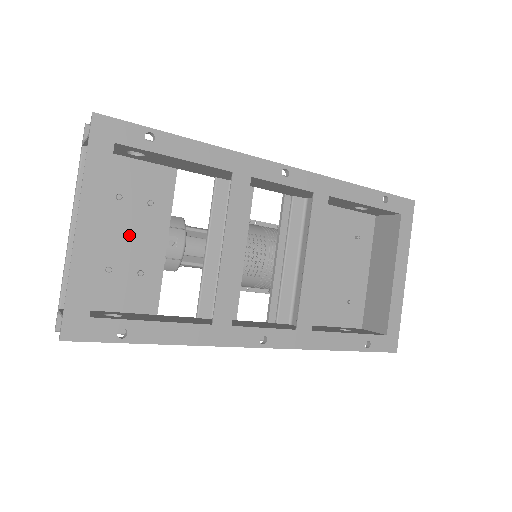
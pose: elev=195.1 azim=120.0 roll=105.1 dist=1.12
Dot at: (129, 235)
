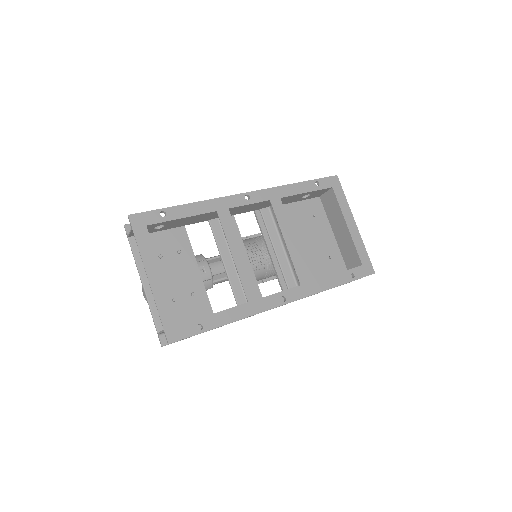
Dot at: (176, 275)
